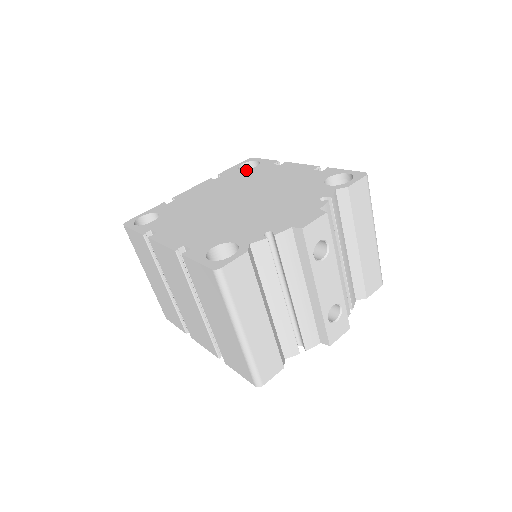
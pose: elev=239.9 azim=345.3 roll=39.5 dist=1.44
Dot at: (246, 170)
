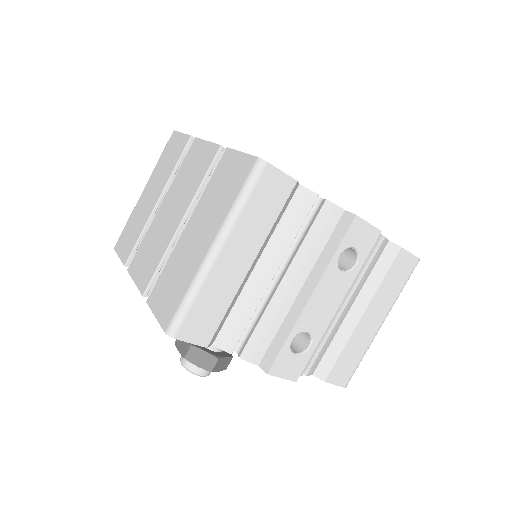
Dot at: occluded
